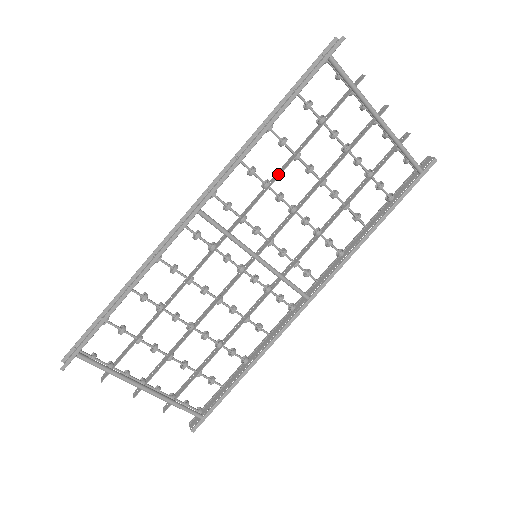
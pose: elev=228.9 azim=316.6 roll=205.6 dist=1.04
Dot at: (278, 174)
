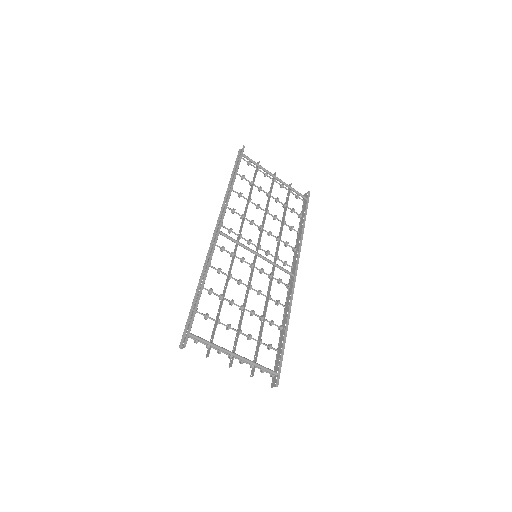
Dot at: (246, 210)
